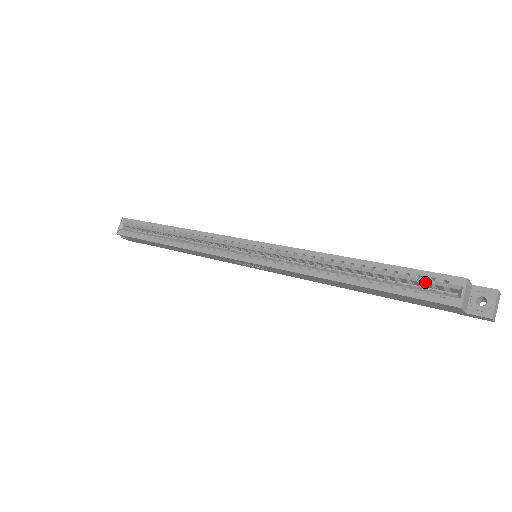
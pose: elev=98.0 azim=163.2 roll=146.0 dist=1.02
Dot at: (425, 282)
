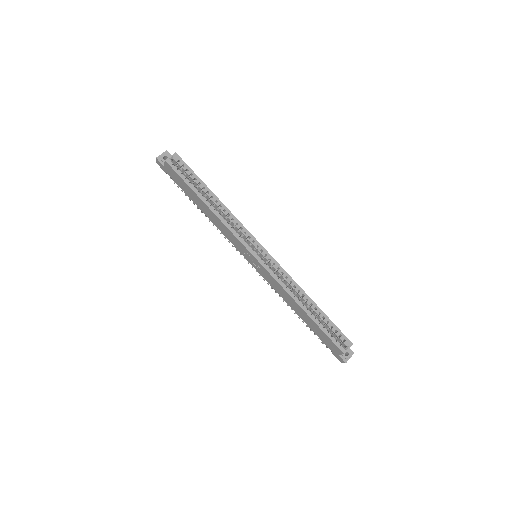
Dot at: (337, 334)
